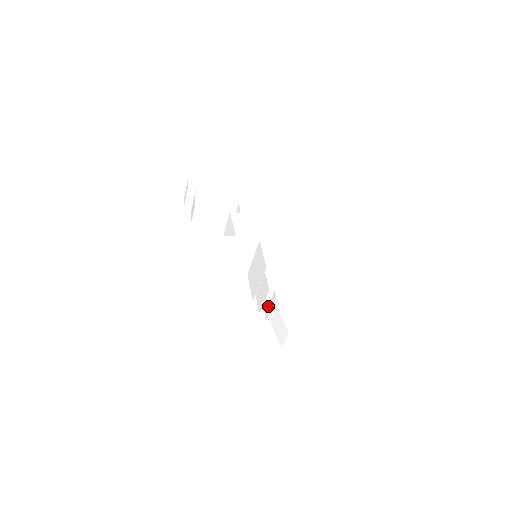
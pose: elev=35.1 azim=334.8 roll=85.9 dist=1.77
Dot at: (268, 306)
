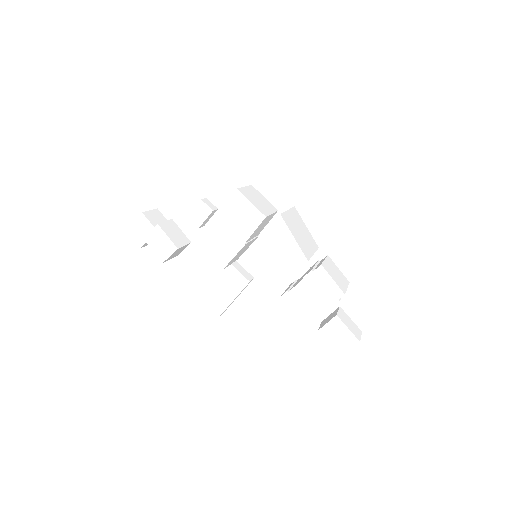
Dot at: occluded
